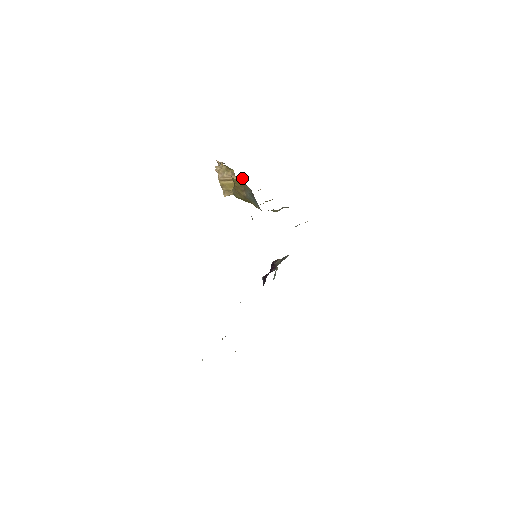
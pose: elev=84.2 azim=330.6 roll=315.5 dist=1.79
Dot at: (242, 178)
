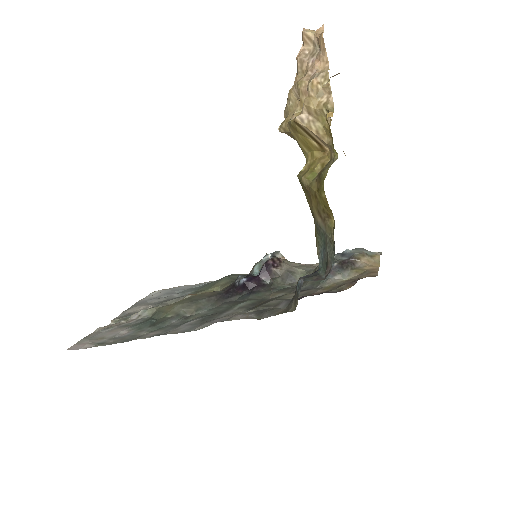
Dot at: (334, 75)
